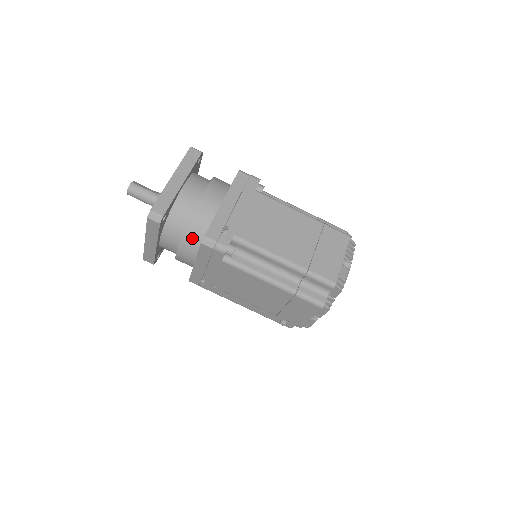
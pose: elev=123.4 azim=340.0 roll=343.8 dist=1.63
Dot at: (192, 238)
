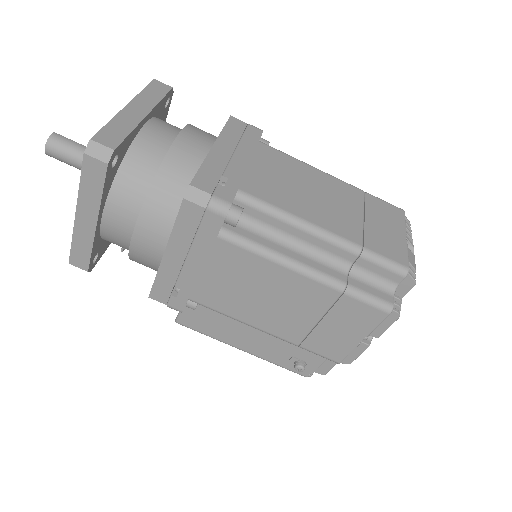
Dot at: (163, 201)
